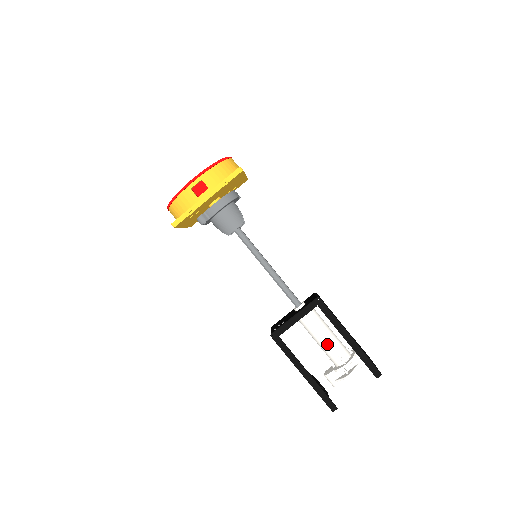
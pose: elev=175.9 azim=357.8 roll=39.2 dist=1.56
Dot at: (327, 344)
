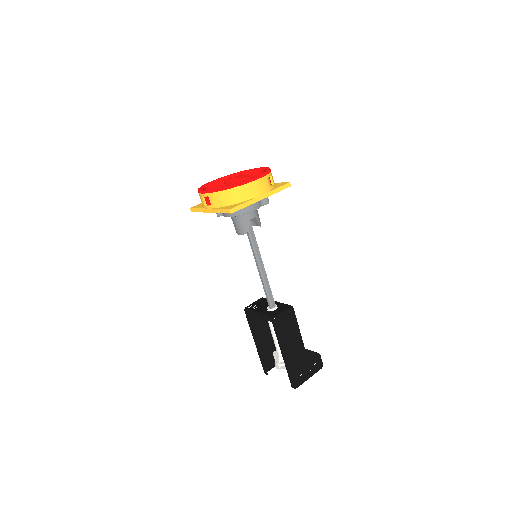
Dot at: (275, 343)
